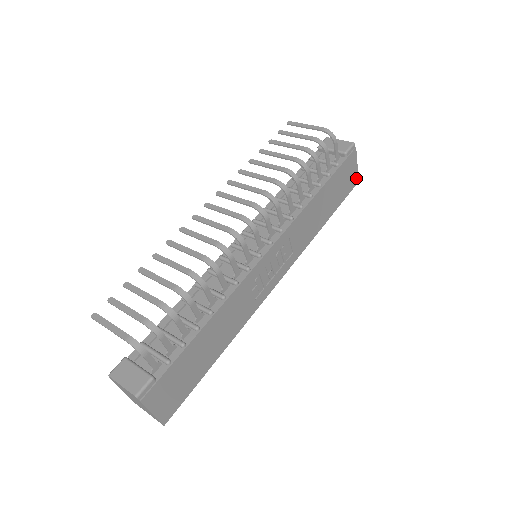
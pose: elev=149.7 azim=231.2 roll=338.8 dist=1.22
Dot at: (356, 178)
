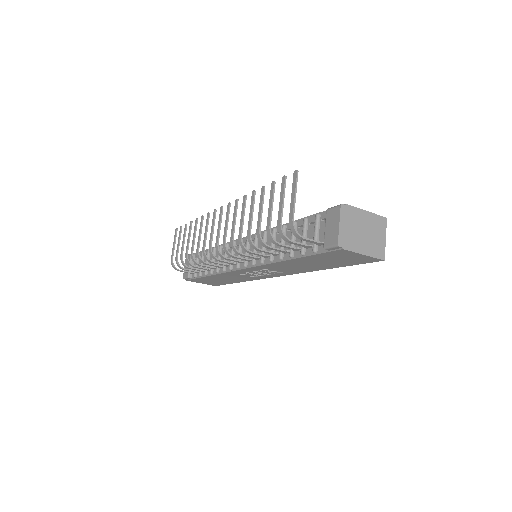
Dot at: (374, 259)
